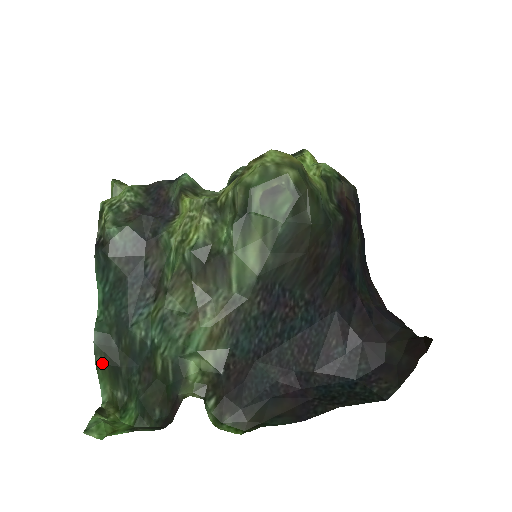
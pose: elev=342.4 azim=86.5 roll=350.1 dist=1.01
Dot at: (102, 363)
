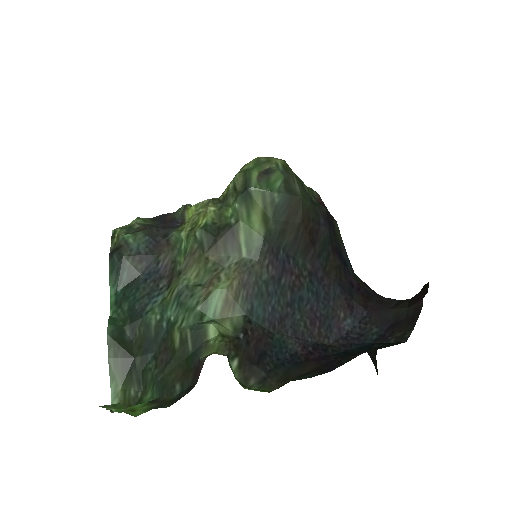
Dot at: (115, 356)
